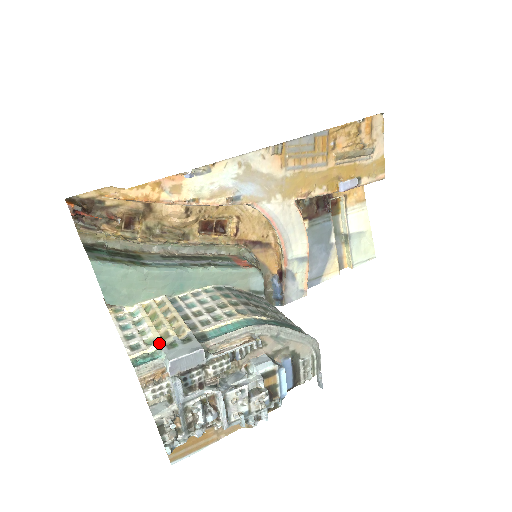
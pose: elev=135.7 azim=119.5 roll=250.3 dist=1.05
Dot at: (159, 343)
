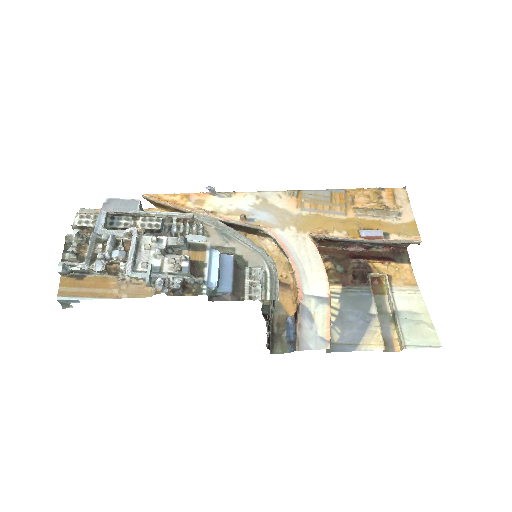
Dot at: occluded
